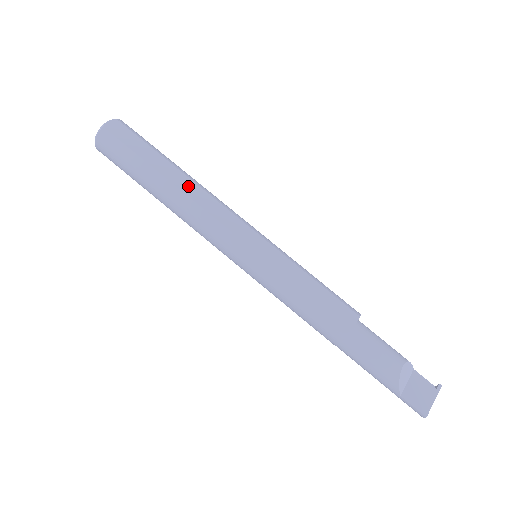
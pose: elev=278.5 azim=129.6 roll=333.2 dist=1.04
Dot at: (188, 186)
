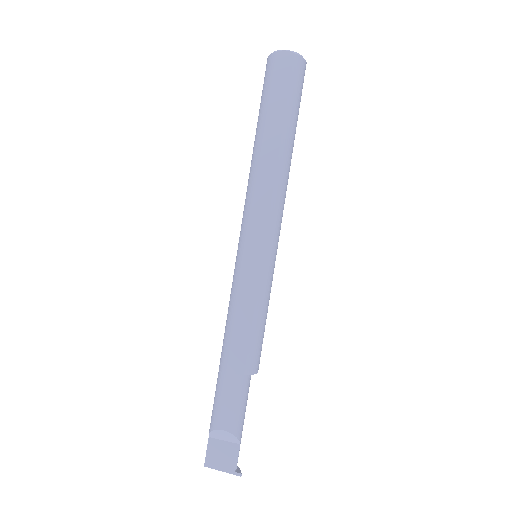
Dot at: (269, 159)
